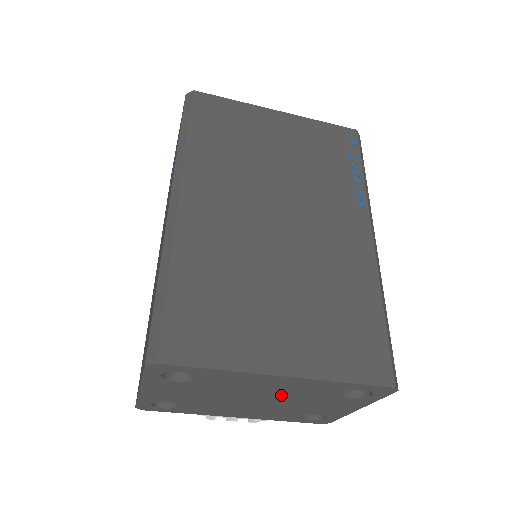
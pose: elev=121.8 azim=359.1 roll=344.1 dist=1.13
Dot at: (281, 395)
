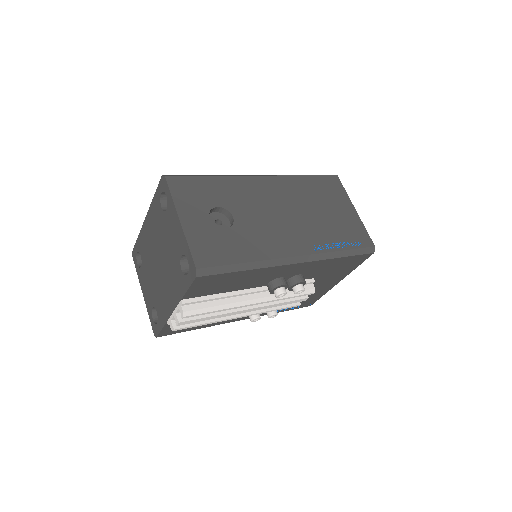
Dot at: (158, 242)
